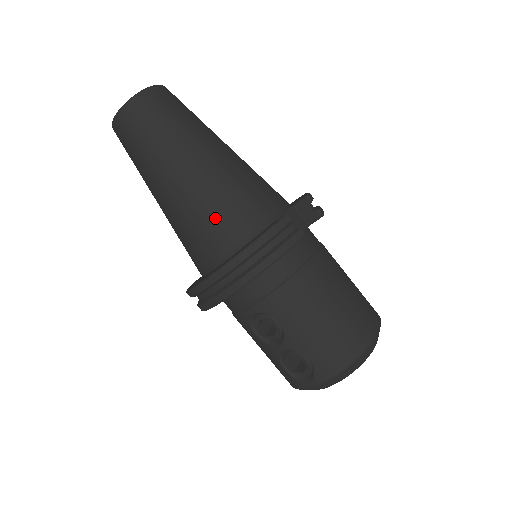
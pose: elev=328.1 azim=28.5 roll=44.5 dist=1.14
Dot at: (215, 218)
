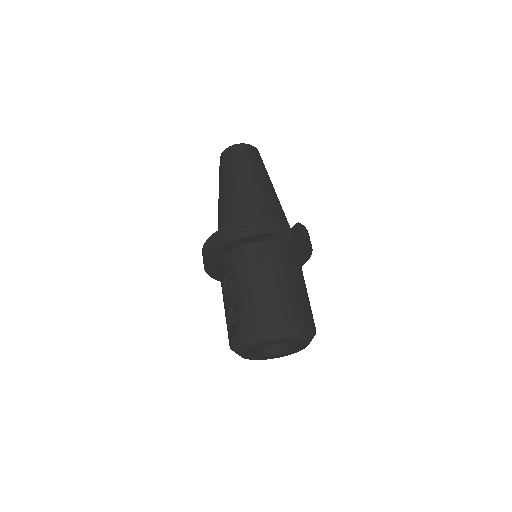
Dot at: (236, 210)
